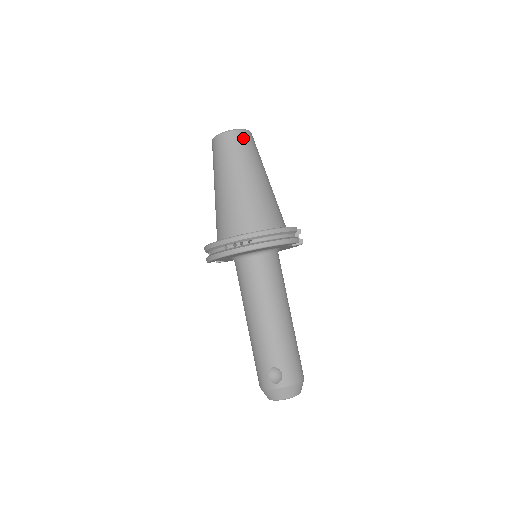
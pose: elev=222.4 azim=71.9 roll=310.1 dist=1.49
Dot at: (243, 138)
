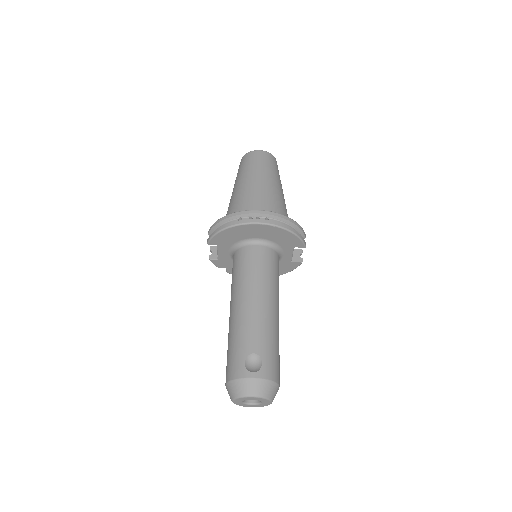
Dot at: (273, 160)
